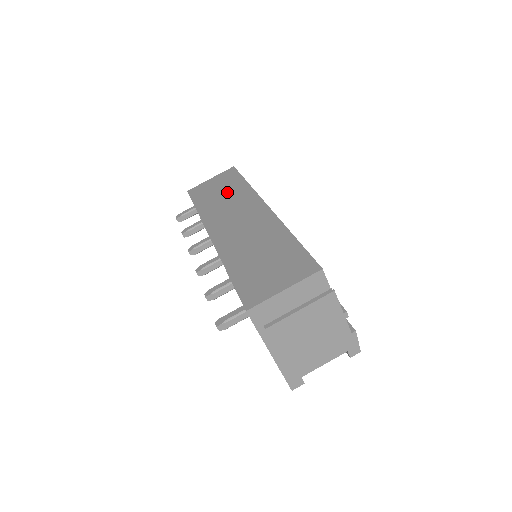
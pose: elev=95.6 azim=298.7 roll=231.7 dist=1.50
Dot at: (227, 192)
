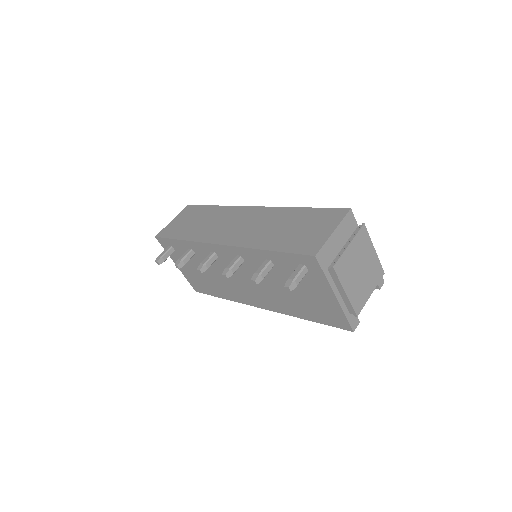
Dot at: (202, 218)
